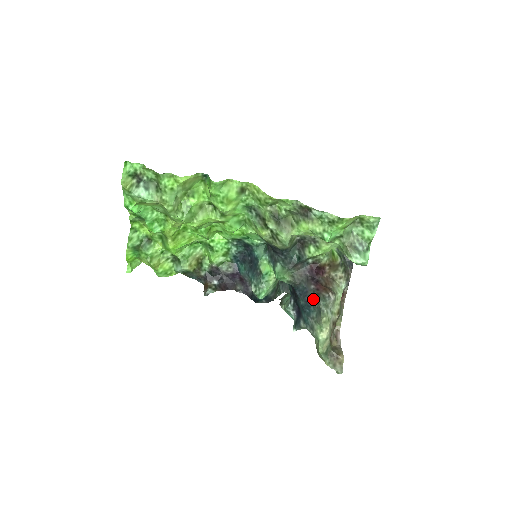
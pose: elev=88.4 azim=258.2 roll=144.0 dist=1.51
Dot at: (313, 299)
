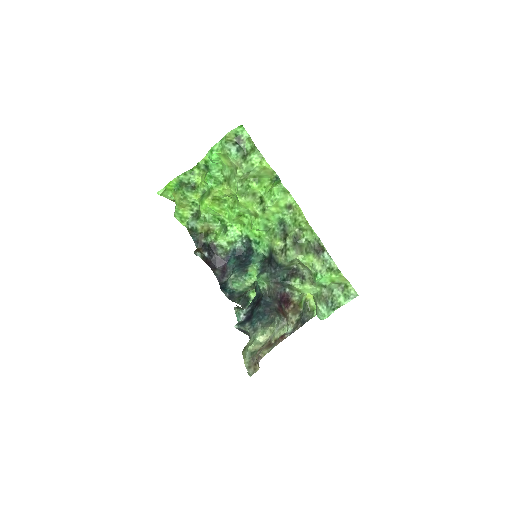
Dot at: (272, 311)
